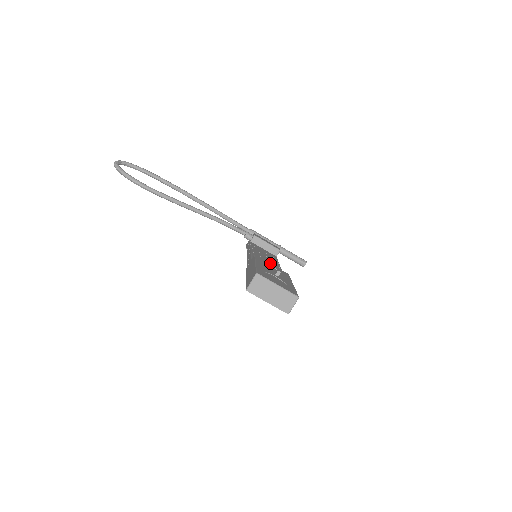
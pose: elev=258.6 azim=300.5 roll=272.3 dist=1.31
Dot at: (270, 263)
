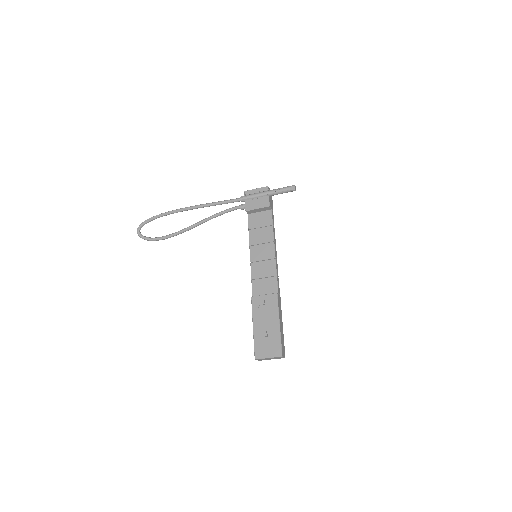
Dot at: (266, 266)
